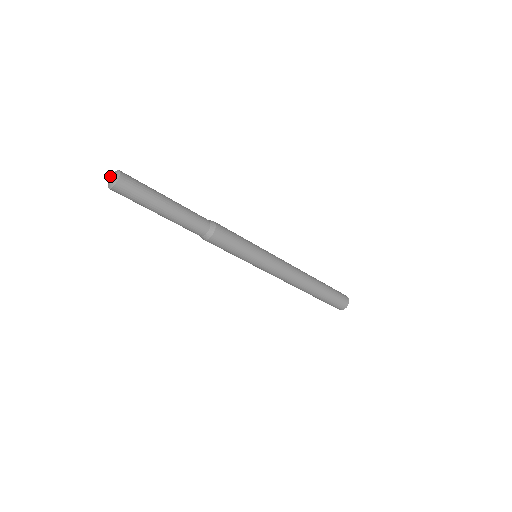
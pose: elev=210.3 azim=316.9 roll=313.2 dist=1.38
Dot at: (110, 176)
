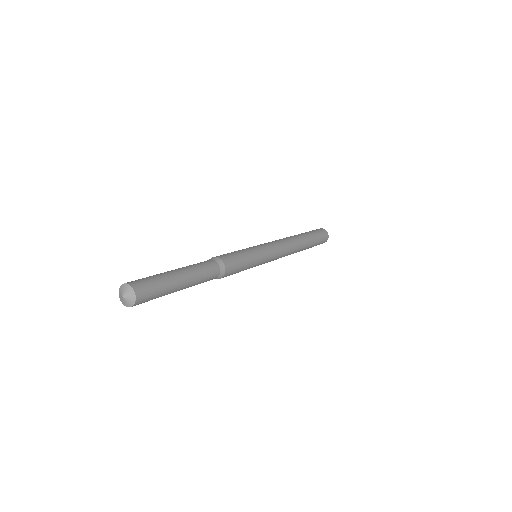
Dot at: (122, 296)
